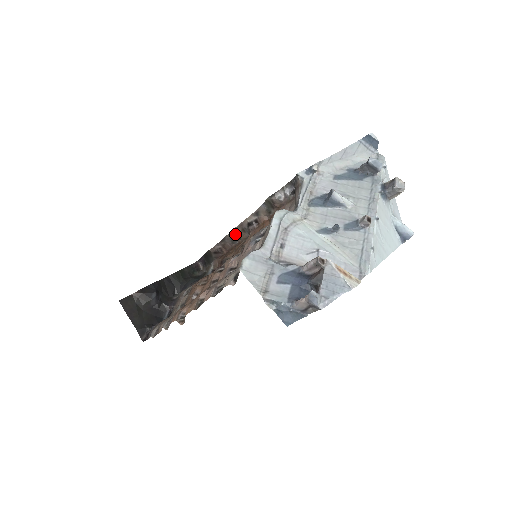
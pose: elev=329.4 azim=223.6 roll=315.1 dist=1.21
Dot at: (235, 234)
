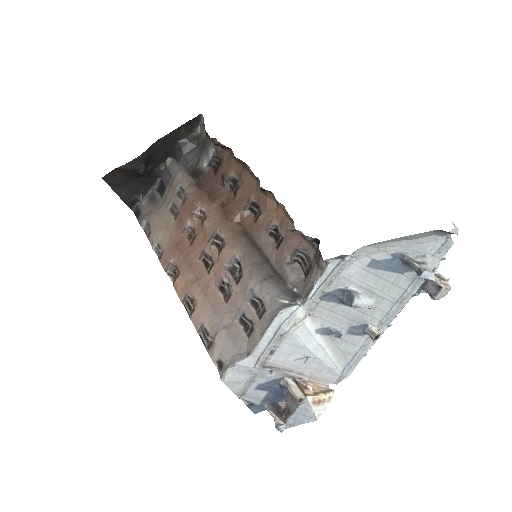
Dot at: occluded
